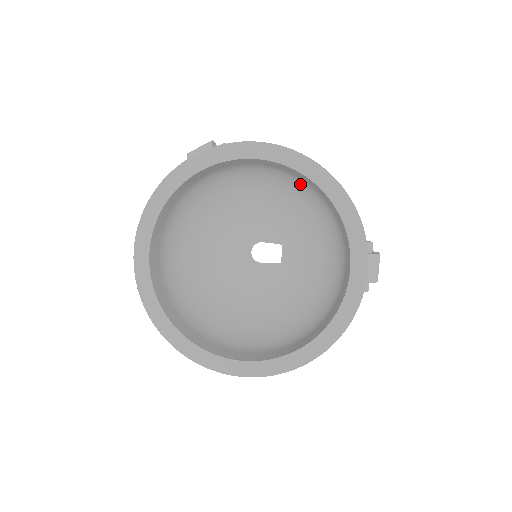
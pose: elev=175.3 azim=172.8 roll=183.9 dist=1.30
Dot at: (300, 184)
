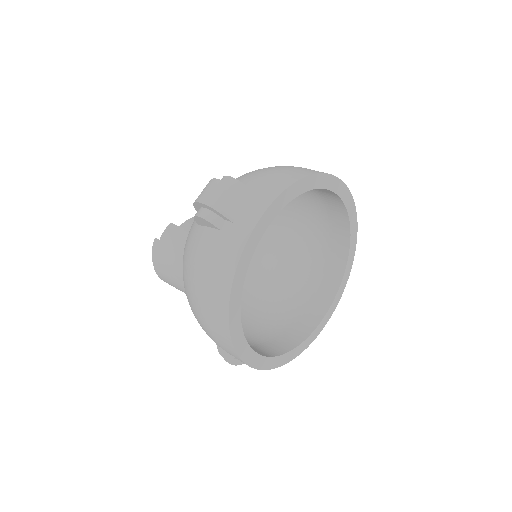
Dot at: occluded
